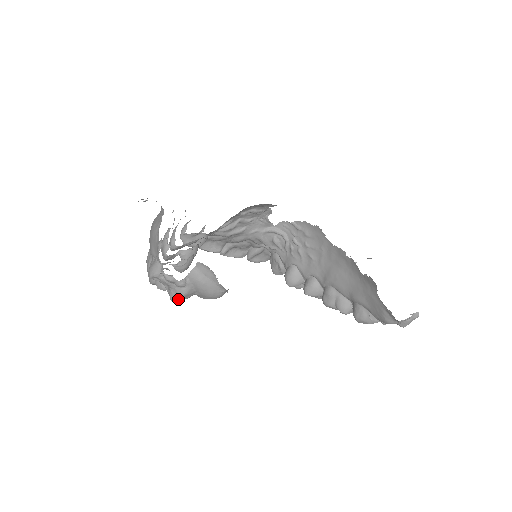
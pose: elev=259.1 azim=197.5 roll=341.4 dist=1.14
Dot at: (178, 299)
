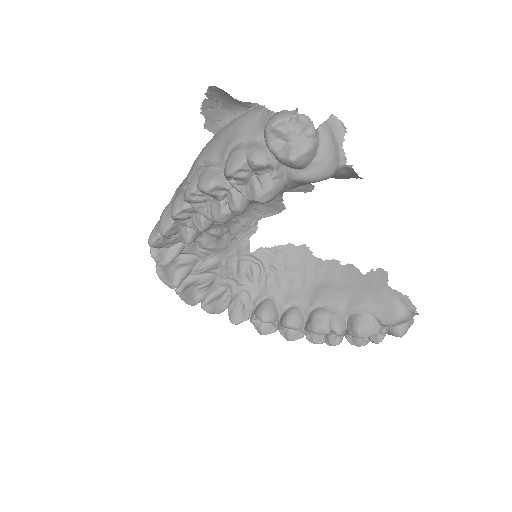
Dot at: (301, 155)
